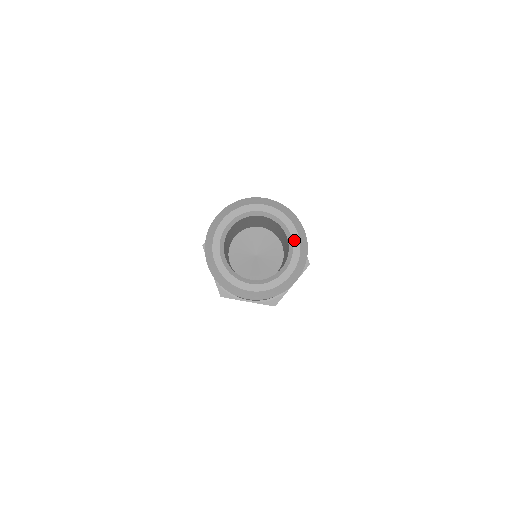
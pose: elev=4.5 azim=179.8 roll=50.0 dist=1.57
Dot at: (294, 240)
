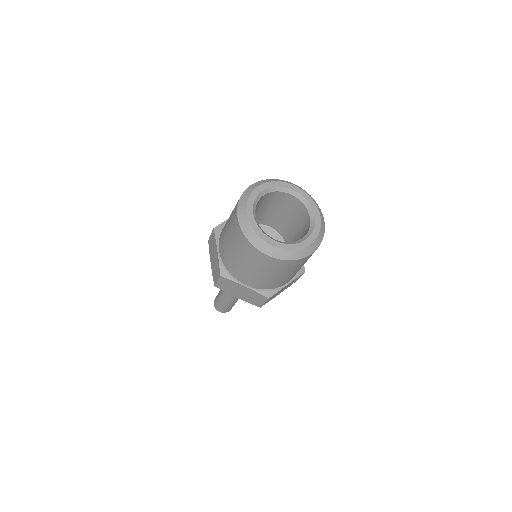
Dot at: (299, 192)
